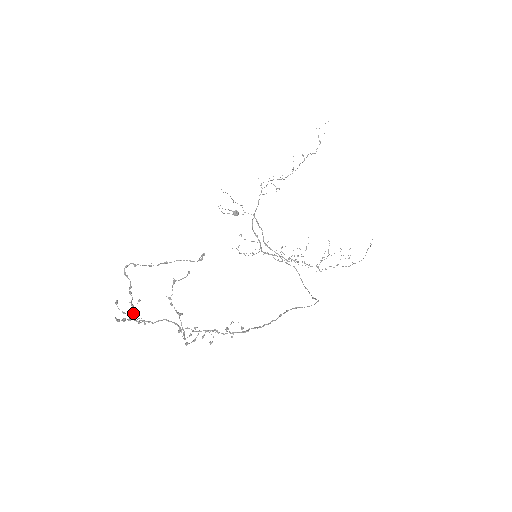
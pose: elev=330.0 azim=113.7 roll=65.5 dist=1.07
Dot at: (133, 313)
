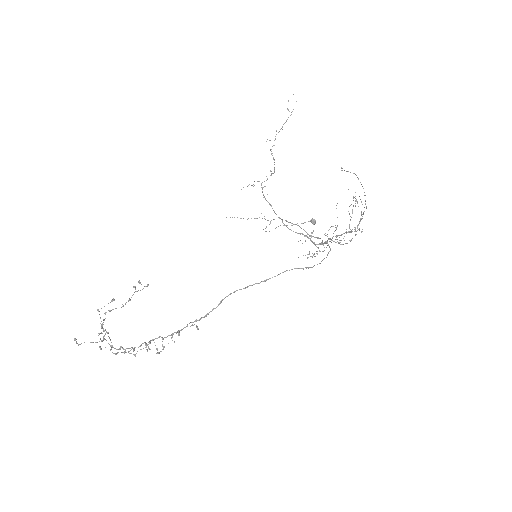
Dot at: (109, 344)
